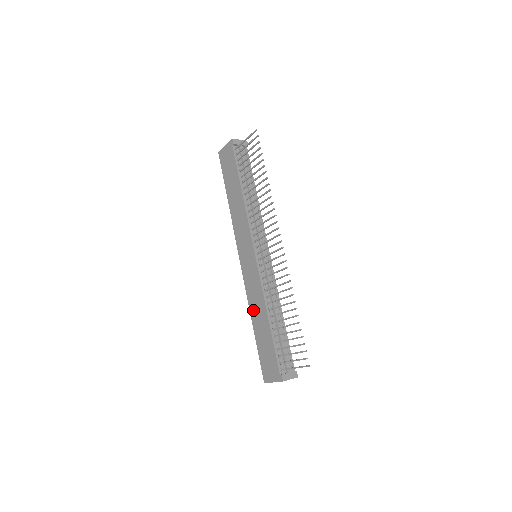
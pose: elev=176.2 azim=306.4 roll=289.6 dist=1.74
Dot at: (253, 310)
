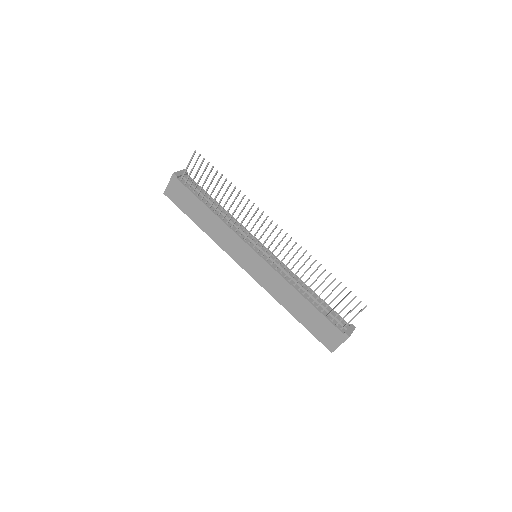
Dot at: (283, 301)
